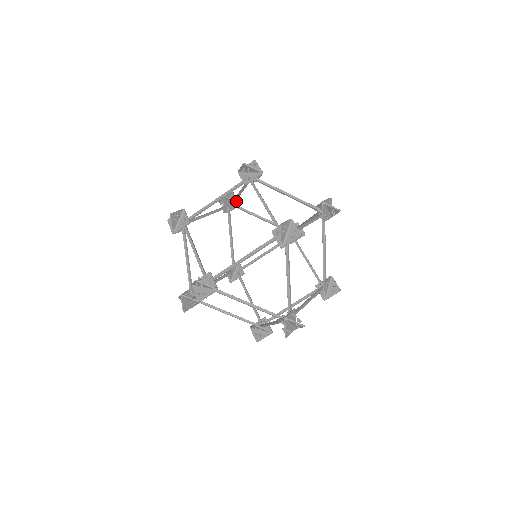
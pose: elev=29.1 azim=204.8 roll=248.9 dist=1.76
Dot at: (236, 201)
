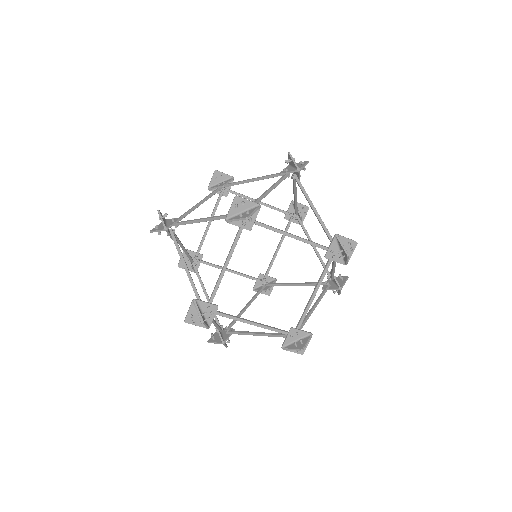
Dot at: (178, 220)
